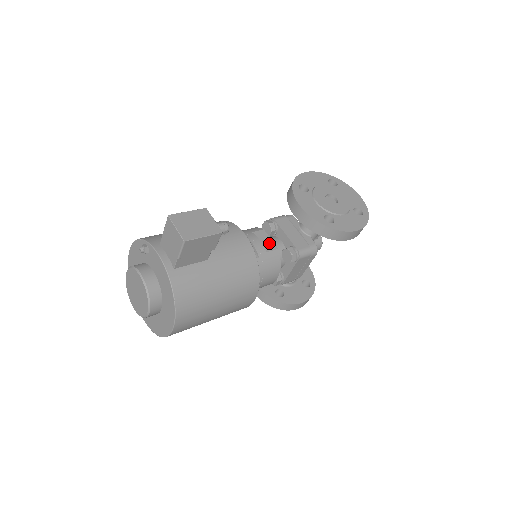
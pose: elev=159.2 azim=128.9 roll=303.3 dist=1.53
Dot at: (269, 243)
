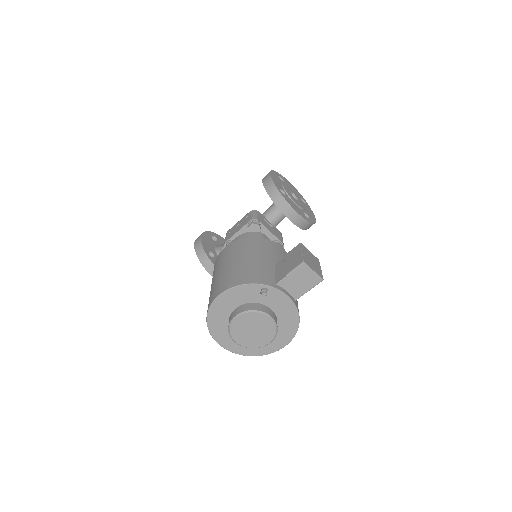
Dot at: occluded
